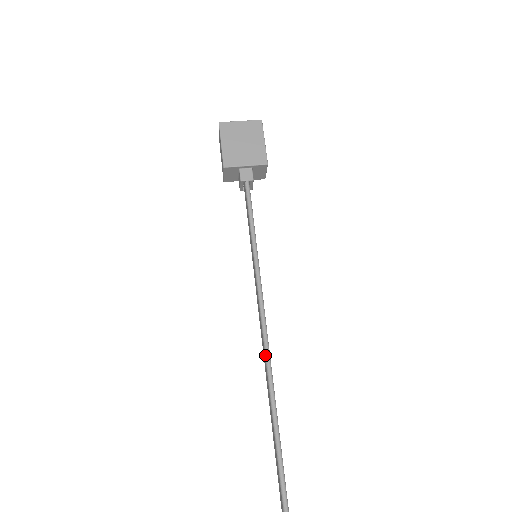
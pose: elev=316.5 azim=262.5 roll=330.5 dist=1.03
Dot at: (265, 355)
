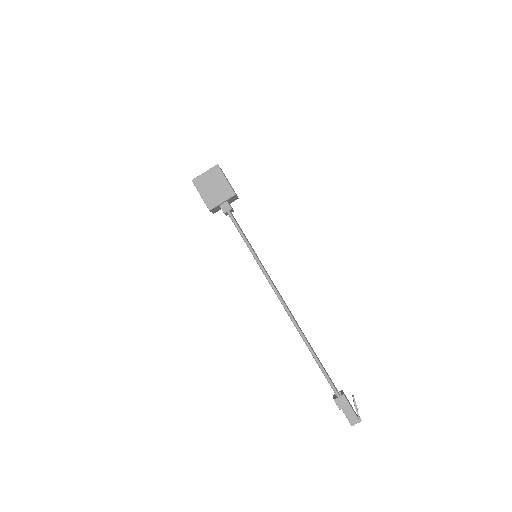
Dot at: (288, 314)
